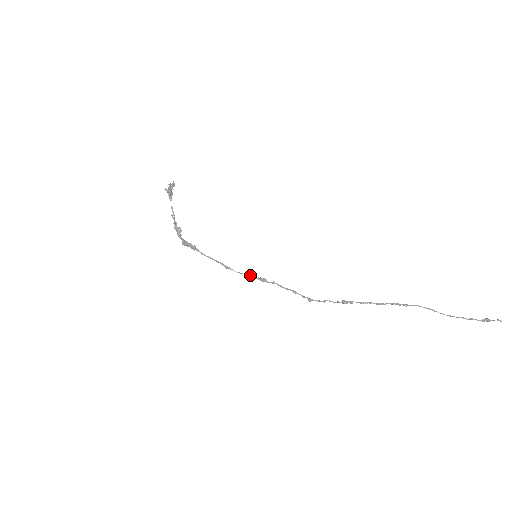
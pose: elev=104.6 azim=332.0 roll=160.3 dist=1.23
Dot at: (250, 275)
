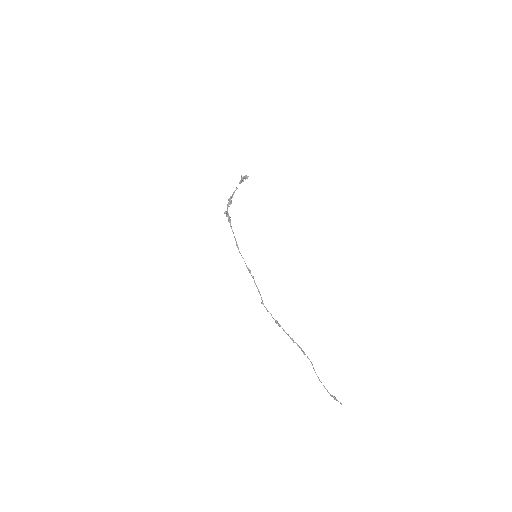
Dot at: occluded
